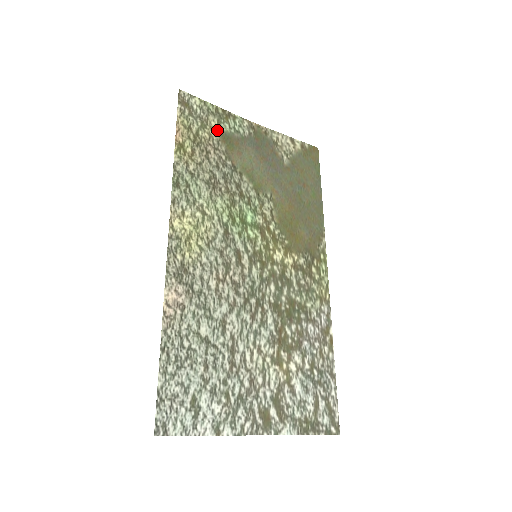
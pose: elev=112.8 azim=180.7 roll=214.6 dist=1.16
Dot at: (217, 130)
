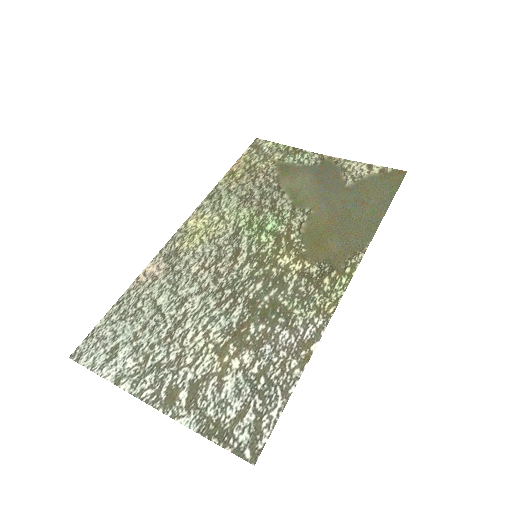
Dot at: (278, 162)
